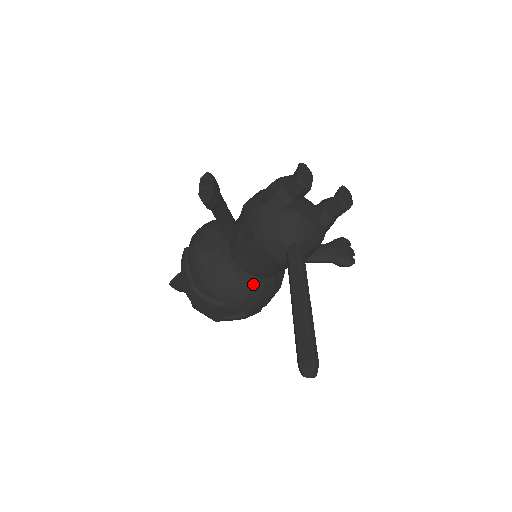
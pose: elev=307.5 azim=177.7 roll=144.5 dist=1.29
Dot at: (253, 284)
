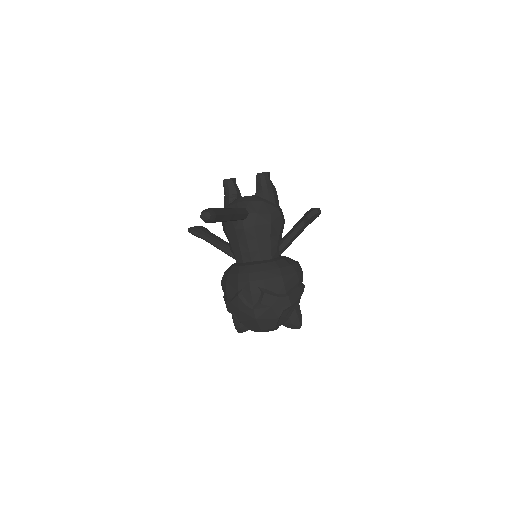
Dot at: (251, 265)
